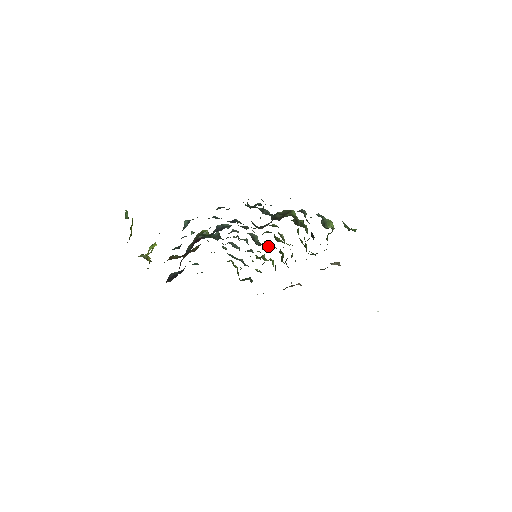
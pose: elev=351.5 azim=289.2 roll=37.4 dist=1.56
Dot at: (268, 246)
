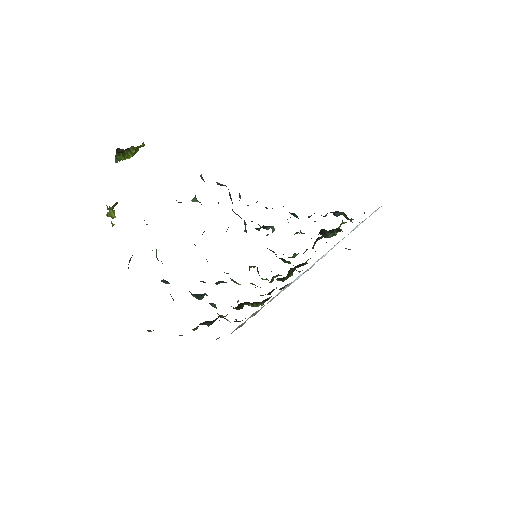
Dot at: occluded
